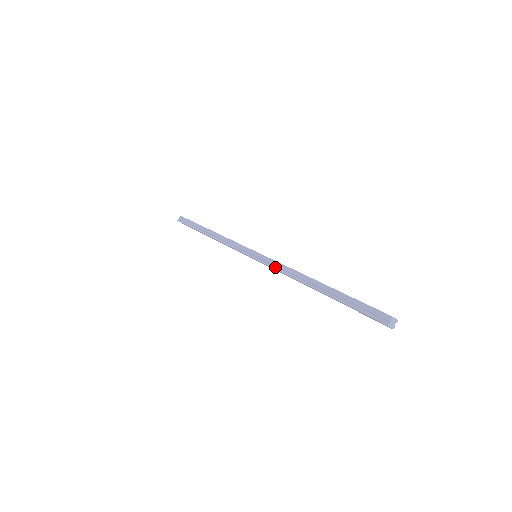
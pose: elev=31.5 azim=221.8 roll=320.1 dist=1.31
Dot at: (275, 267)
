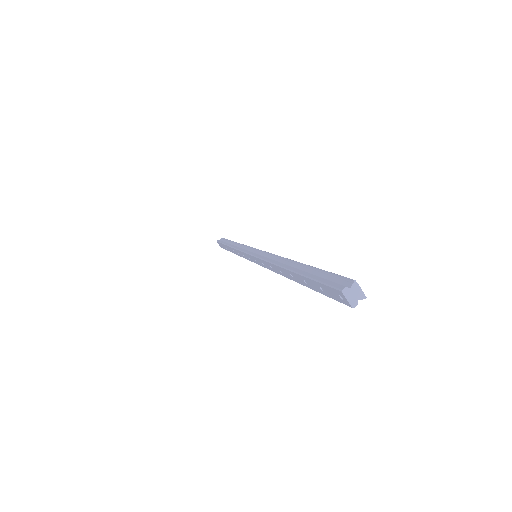
Dot at: (263, 256)
